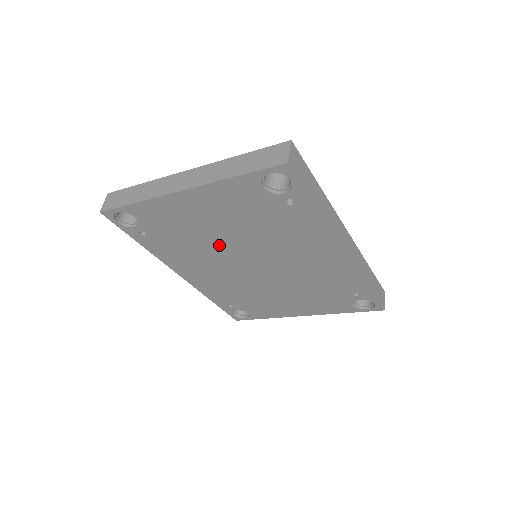
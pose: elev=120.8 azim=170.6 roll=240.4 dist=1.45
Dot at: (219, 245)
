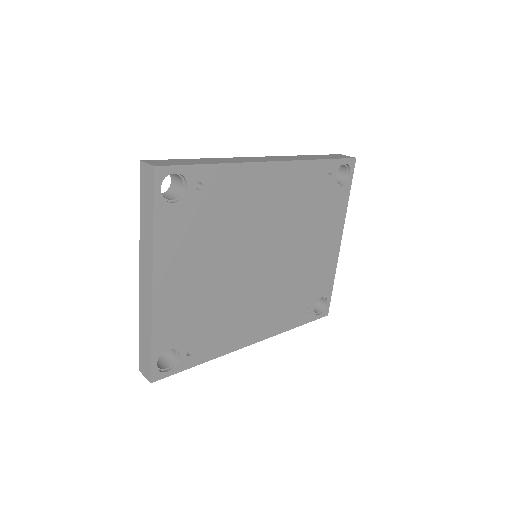
Dot at: (228, 282)
